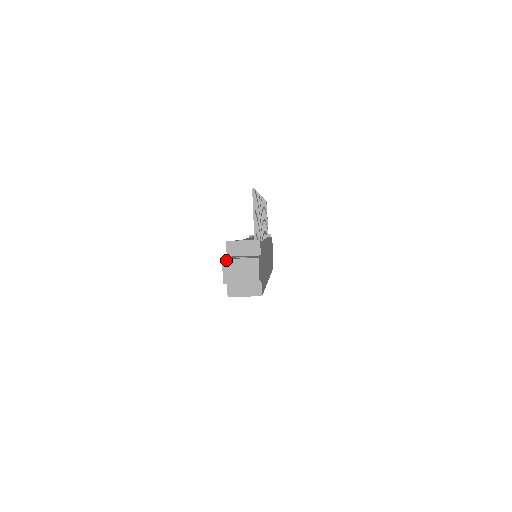
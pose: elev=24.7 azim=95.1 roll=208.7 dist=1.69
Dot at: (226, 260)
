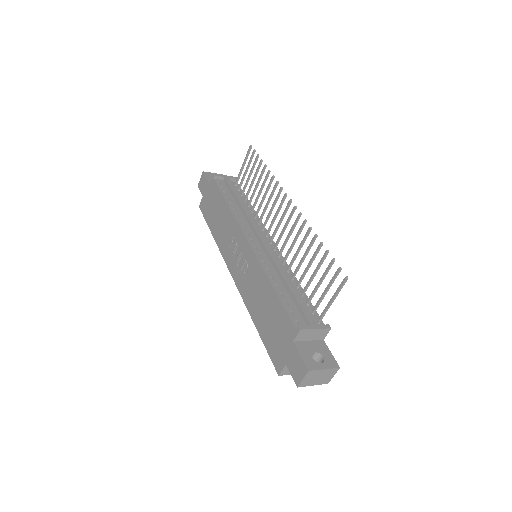
Dot at: (312, 371)
